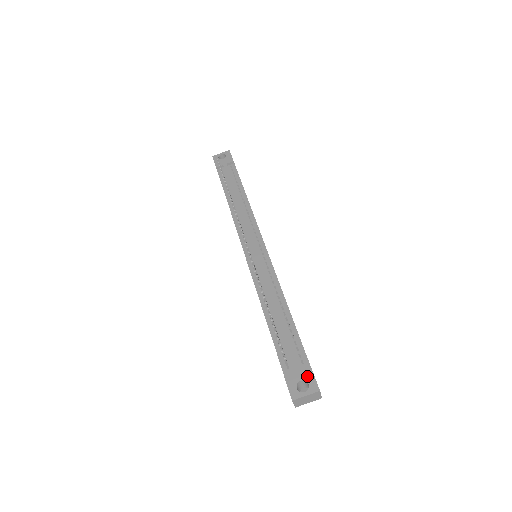
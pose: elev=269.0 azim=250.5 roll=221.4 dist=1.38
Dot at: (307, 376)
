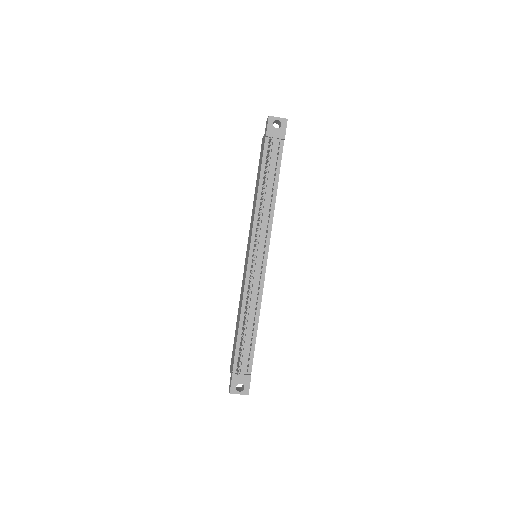
Dot at: (246, 383)
